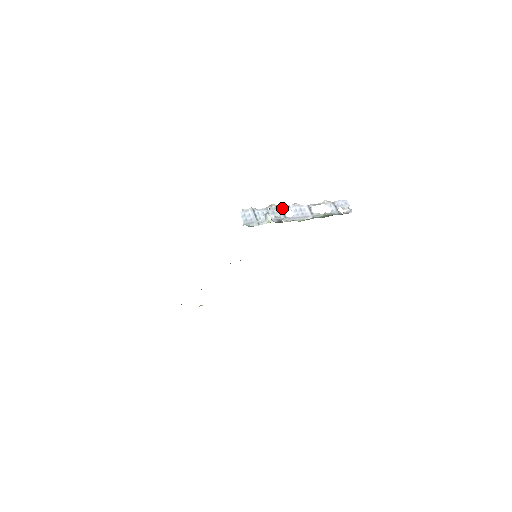
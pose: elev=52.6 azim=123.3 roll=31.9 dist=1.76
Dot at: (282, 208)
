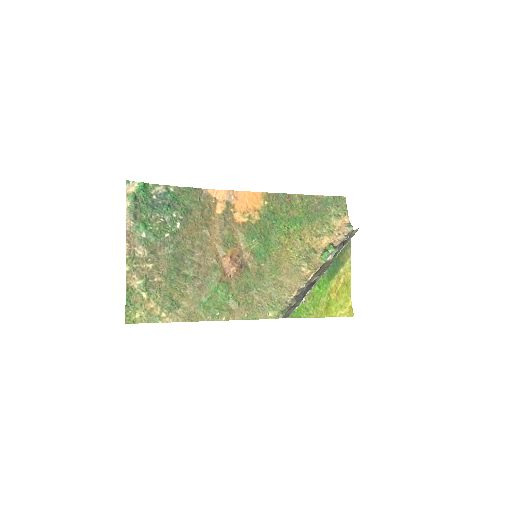
Dot at: occluded
